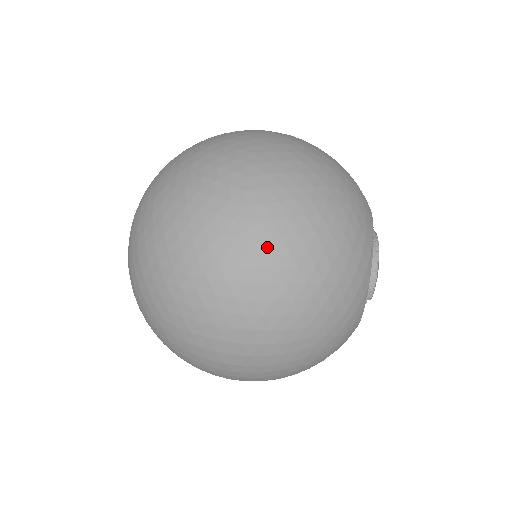
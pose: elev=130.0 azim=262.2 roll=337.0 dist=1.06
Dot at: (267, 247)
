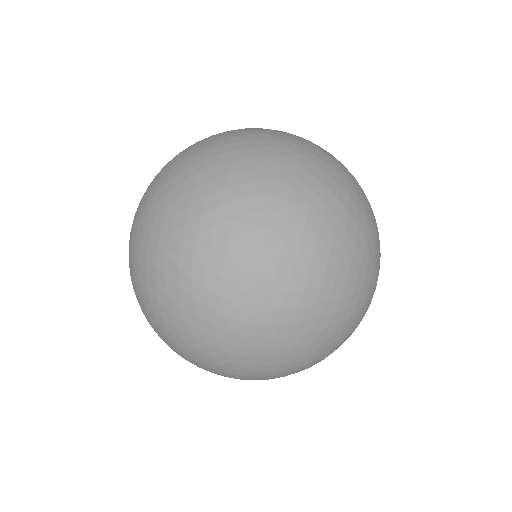
Dot at: occluded
